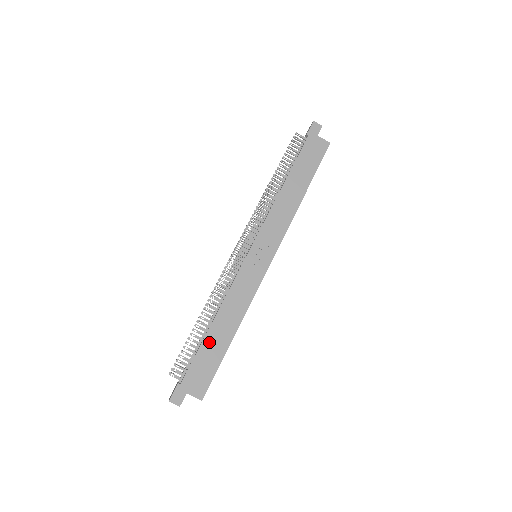
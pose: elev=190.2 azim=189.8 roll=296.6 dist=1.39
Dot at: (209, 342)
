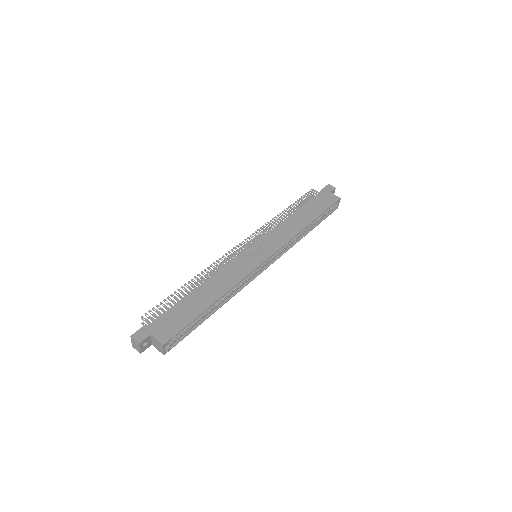
Dot at: (189, 300)
